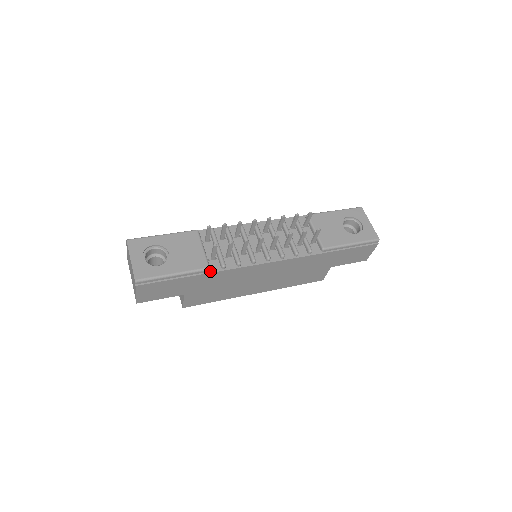
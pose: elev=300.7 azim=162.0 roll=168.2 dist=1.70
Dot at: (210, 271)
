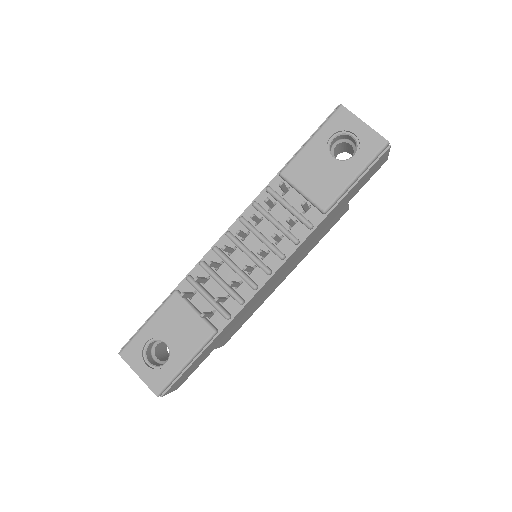
Dot at: (218, 331)
